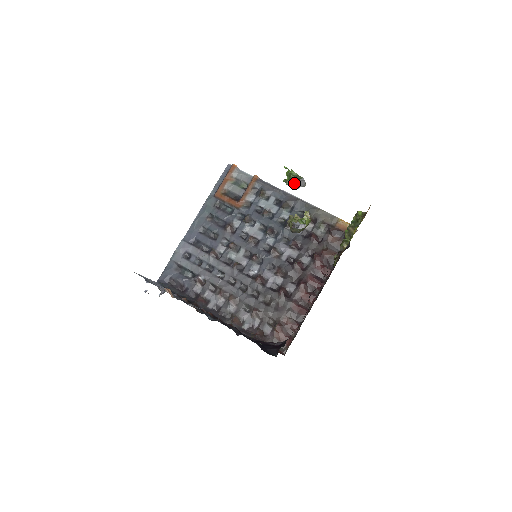
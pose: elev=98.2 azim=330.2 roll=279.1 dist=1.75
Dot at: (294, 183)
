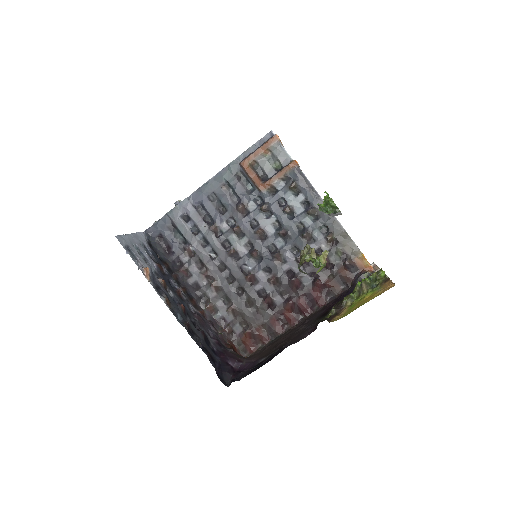
Dot at: (328, 213)
